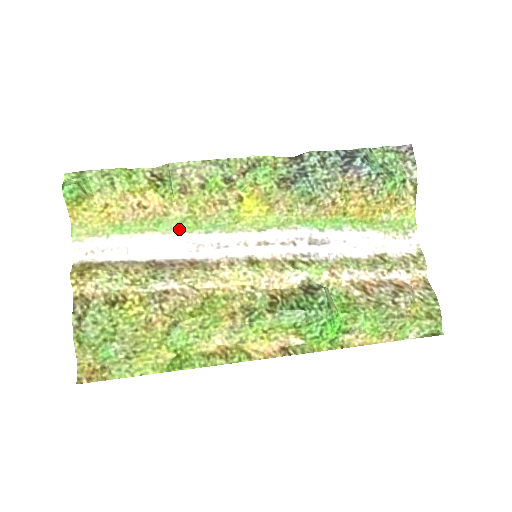
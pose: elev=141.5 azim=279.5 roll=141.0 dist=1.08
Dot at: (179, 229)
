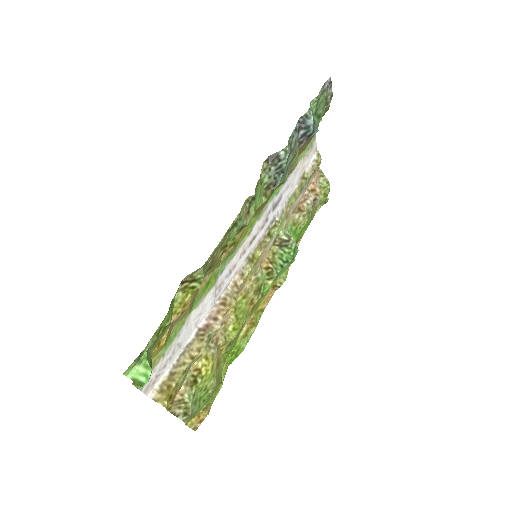
Dot at: (206, 292)
